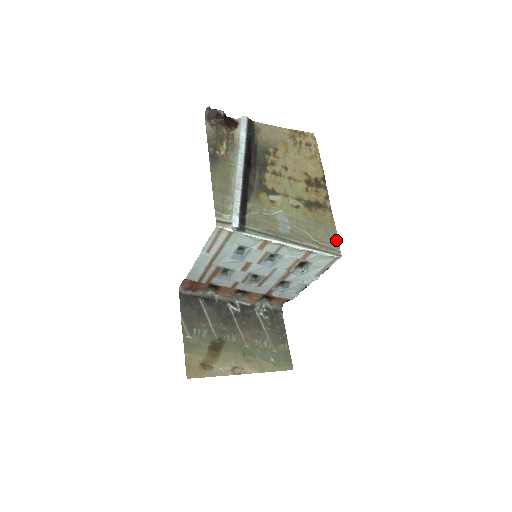
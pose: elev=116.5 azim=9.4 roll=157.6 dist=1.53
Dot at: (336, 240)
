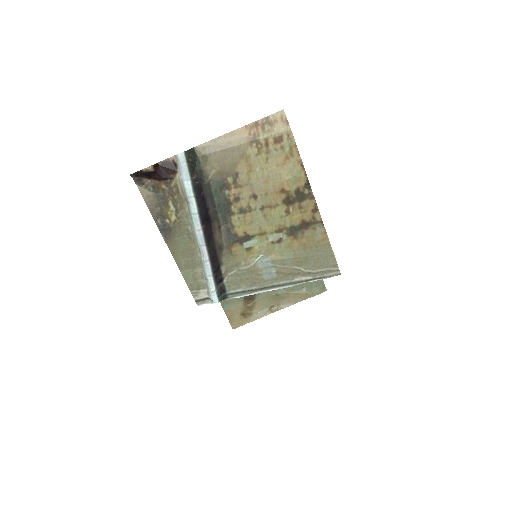
Dot at: (332, 259)
